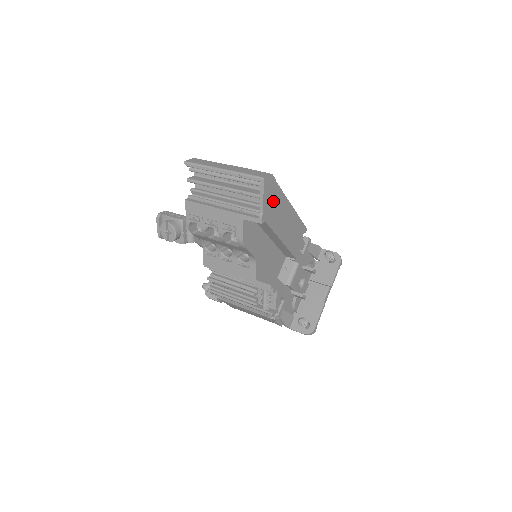
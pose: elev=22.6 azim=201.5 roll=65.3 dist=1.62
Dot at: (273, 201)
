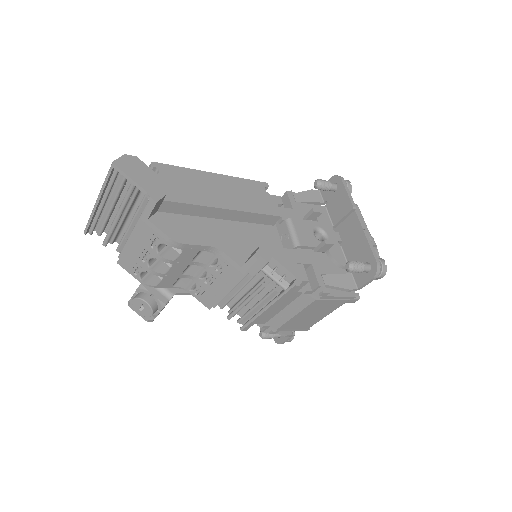
Dot at: (156, 176)
